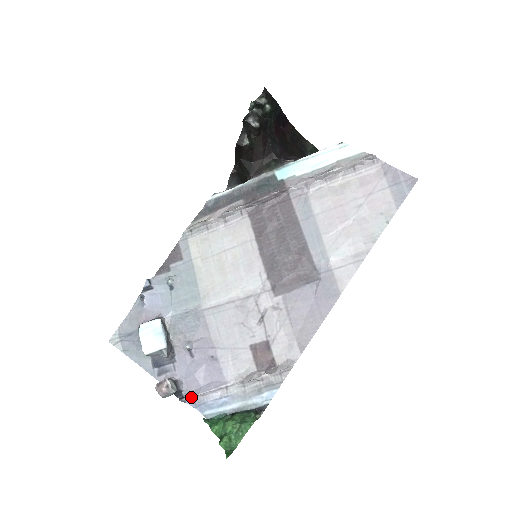
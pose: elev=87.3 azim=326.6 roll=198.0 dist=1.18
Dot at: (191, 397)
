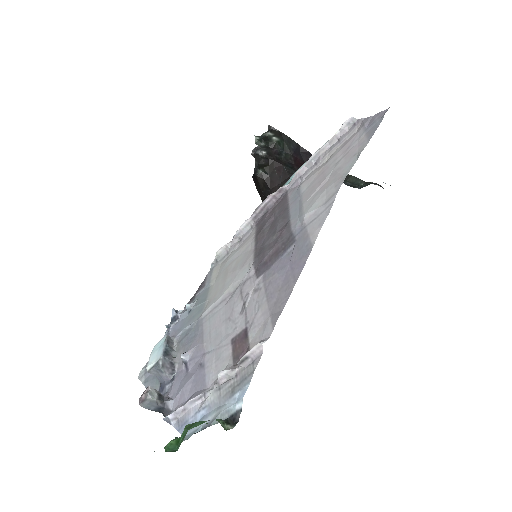
Dot at: occluded
